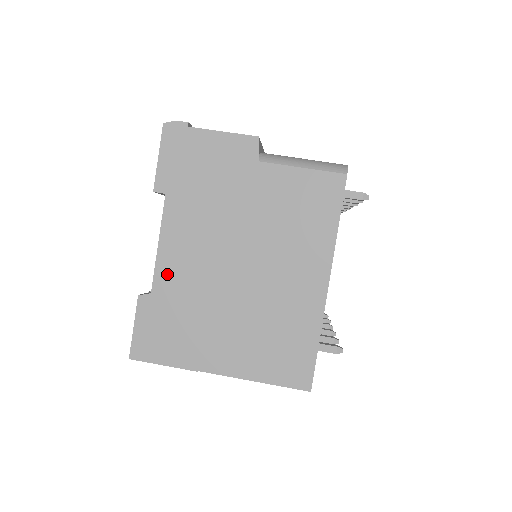
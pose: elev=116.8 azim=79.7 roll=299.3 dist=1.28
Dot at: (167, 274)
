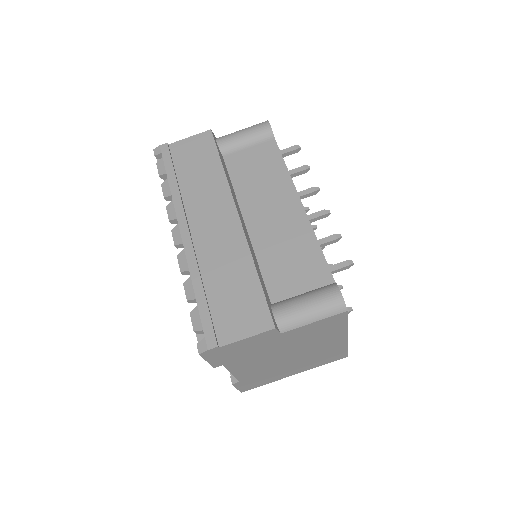
Dot at: (245, 375)
